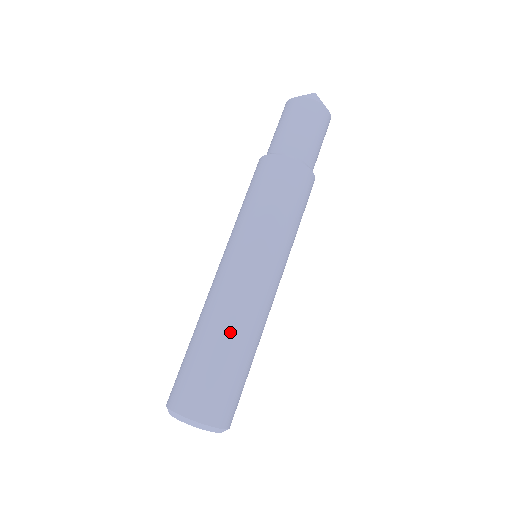
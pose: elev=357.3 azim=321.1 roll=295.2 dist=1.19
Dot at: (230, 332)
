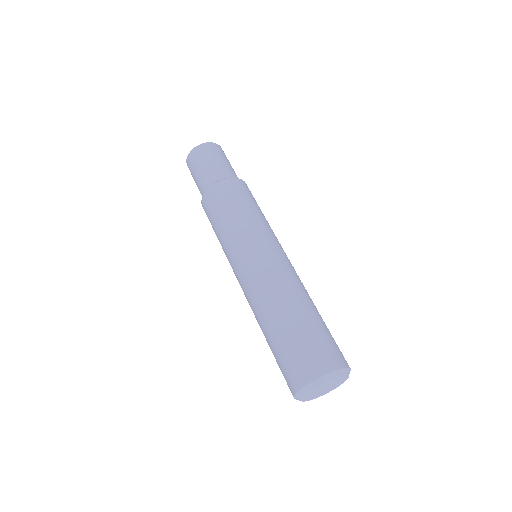
Dot at: (281, 305)
